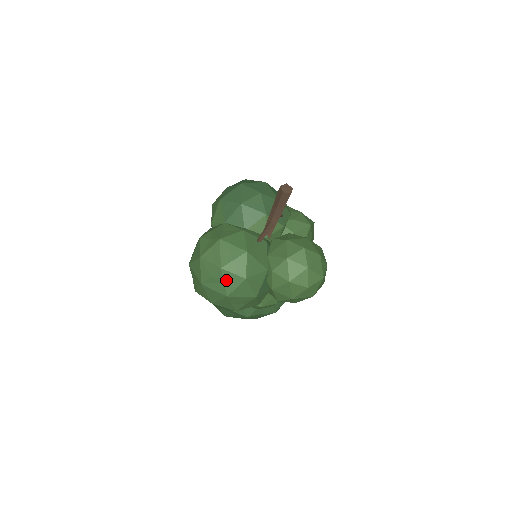
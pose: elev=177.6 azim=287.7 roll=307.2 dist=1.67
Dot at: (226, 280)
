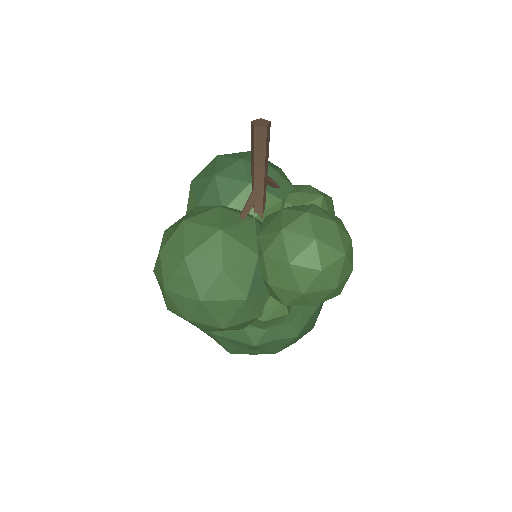
Dot at: (195, 275)
